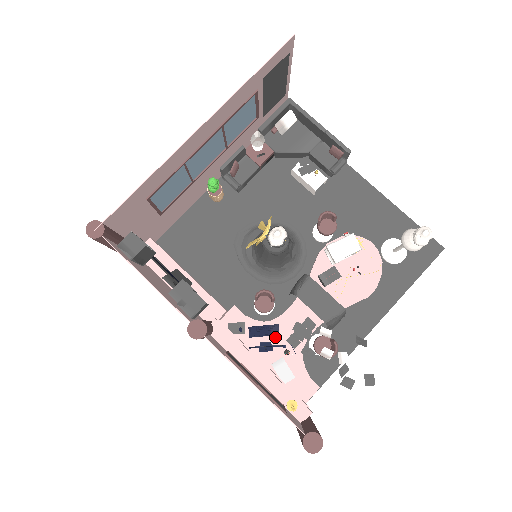
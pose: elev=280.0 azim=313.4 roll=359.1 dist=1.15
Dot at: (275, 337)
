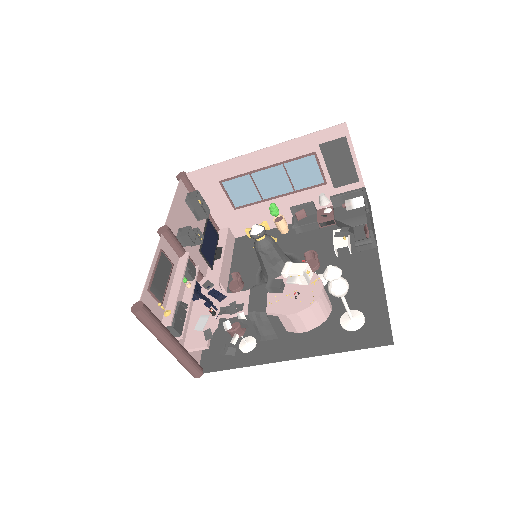
Dot at: (218, 302)
